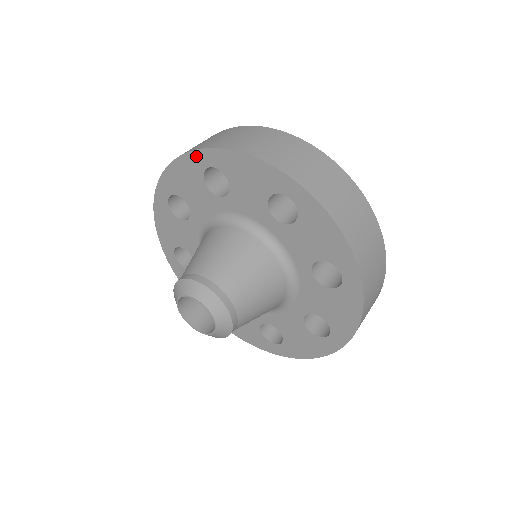
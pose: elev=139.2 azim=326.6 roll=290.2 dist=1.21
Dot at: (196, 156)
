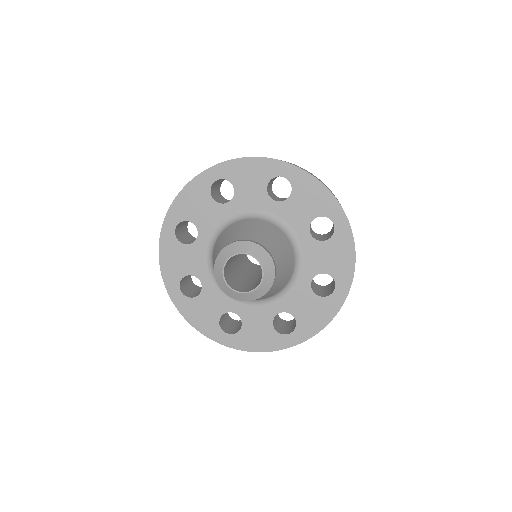
Dot at: (204, 176)
